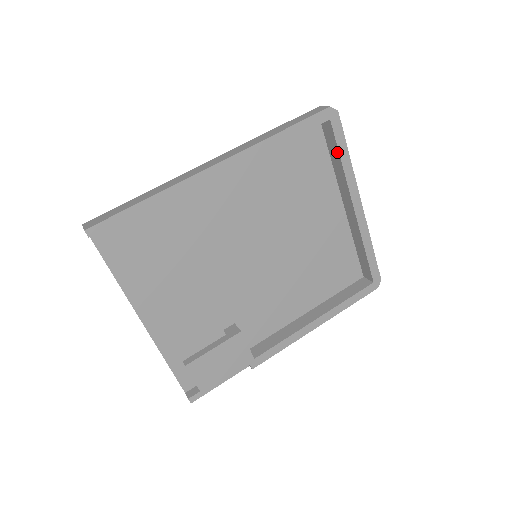
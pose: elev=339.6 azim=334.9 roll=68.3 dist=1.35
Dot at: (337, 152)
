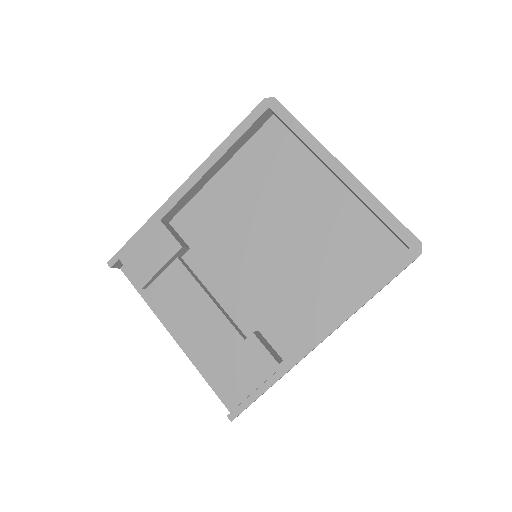
Dot at: occluded
